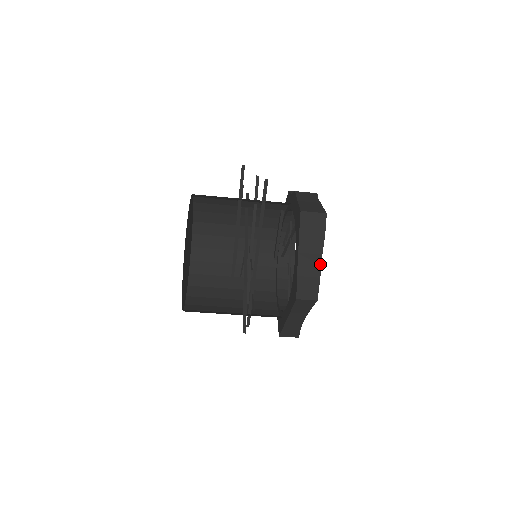
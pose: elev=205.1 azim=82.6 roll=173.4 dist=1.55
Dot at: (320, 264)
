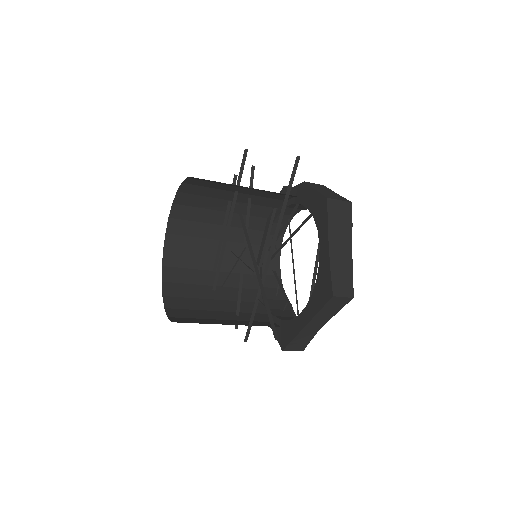
Dot at: (351, 257)
